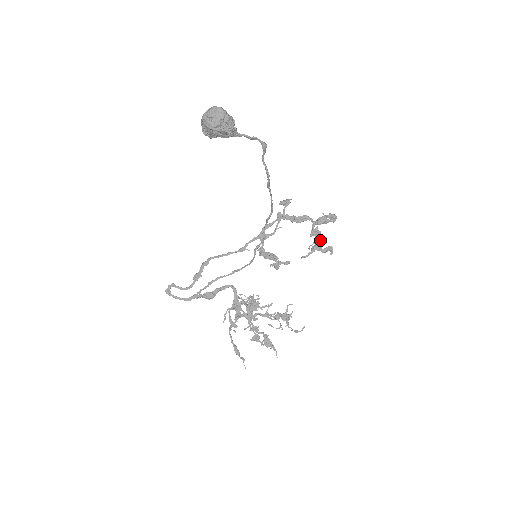
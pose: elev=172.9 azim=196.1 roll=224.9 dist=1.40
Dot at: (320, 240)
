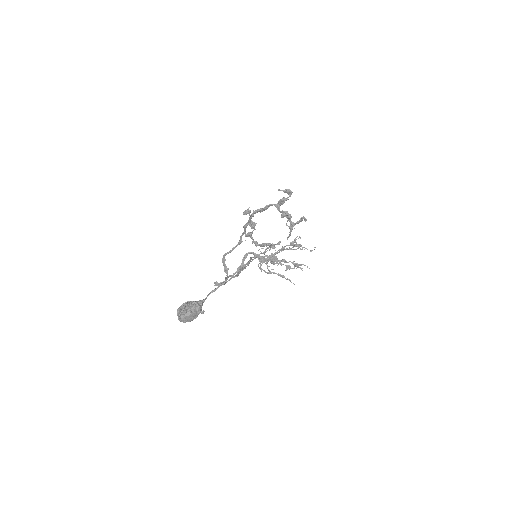
Dot at: (291, 216)
